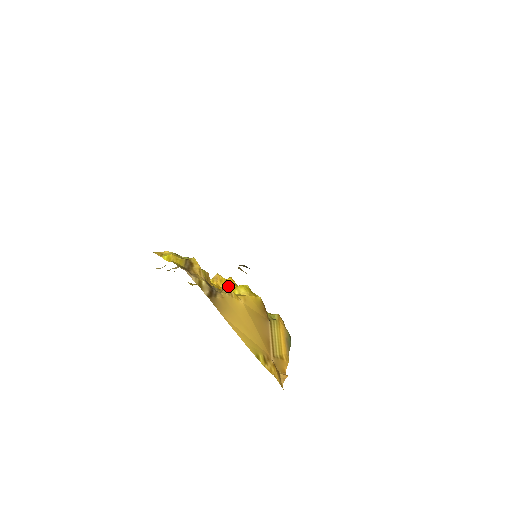
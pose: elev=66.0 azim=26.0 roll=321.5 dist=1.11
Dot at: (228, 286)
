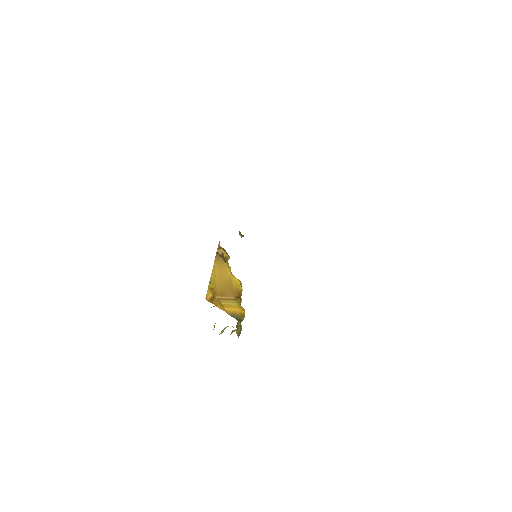
Dot at: occluded
